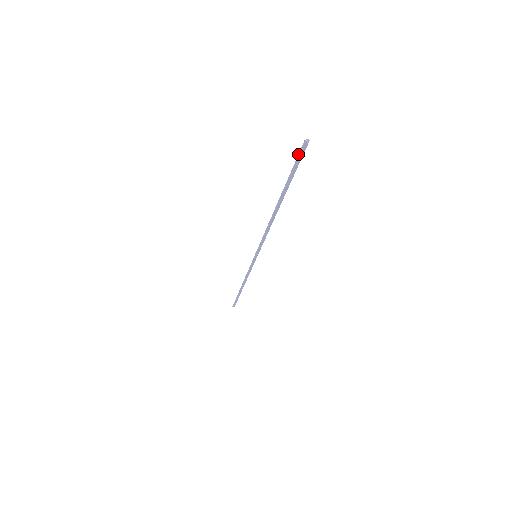
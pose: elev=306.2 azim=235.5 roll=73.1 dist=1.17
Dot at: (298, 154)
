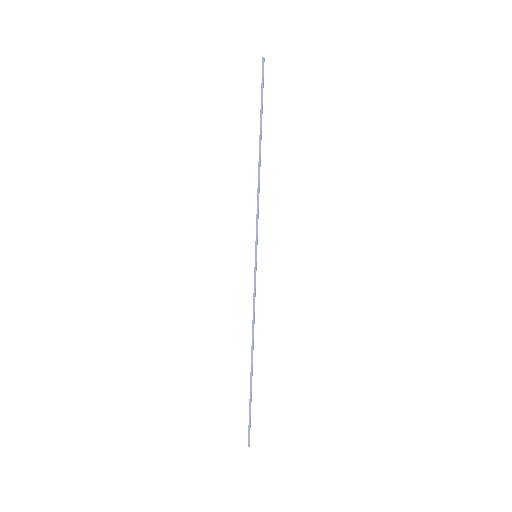
Dot at: (262, 73)
